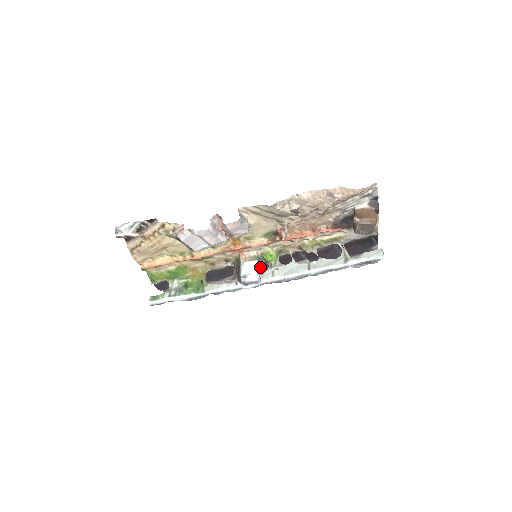
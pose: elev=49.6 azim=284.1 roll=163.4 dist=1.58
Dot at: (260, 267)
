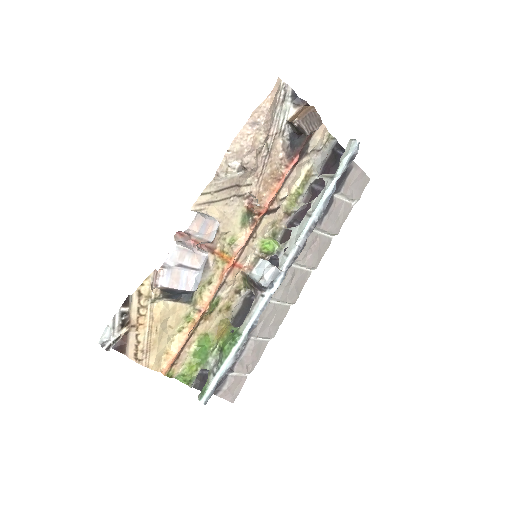
Dot at: occluded
